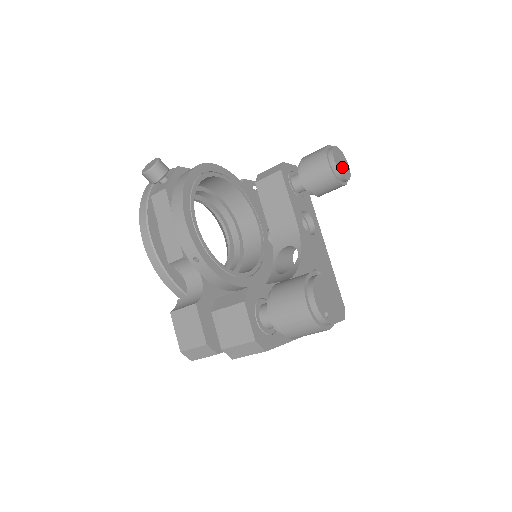
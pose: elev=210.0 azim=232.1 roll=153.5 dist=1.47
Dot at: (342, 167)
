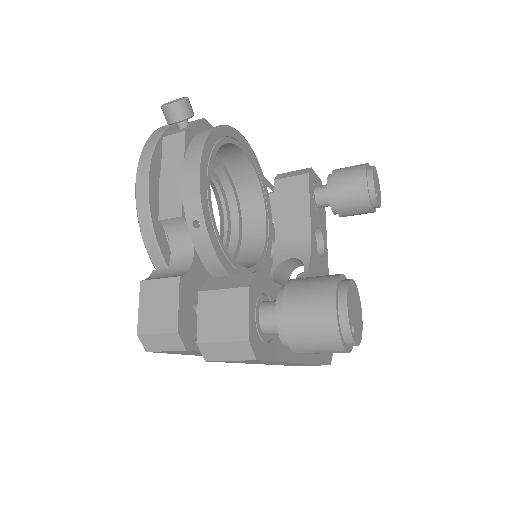
Dot at: (377, 191)
